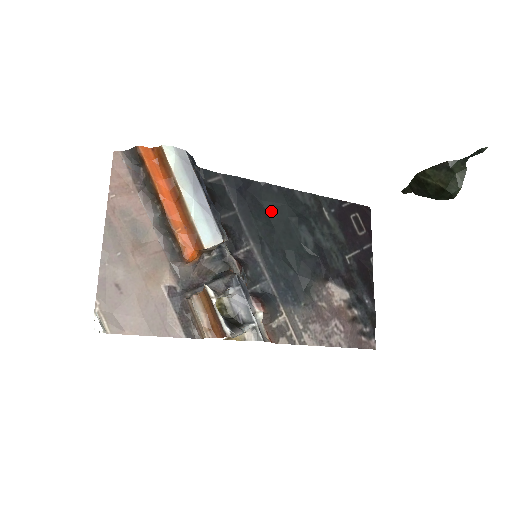
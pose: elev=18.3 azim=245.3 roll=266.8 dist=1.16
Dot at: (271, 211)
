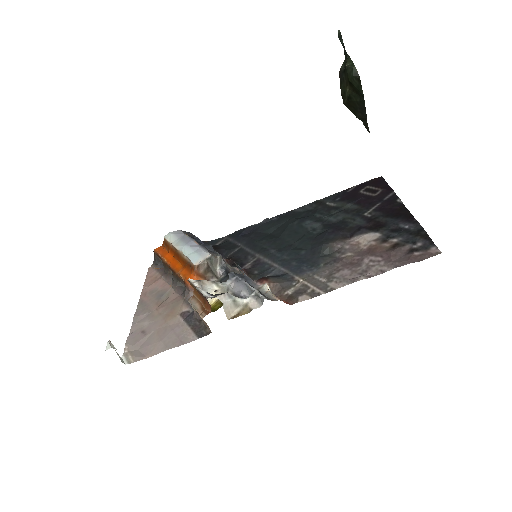
Dot at: (275, 231)
